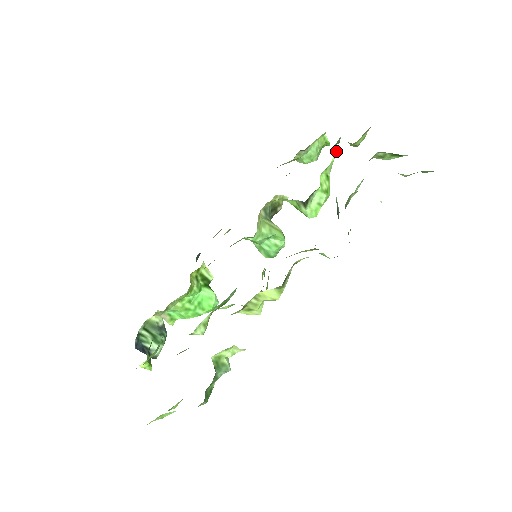
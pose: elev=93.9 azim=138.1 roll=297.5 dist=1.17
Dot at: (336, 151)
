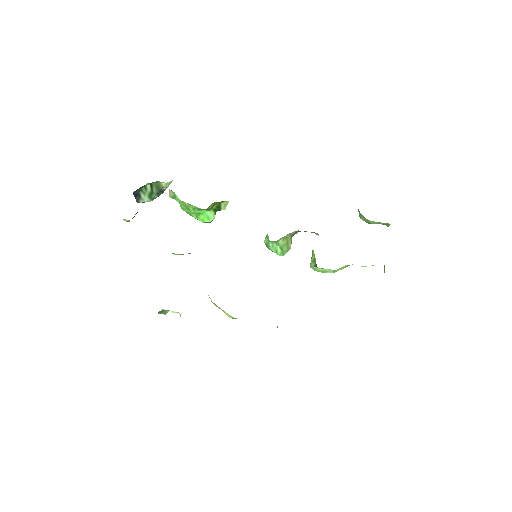
Dot at: occluded
